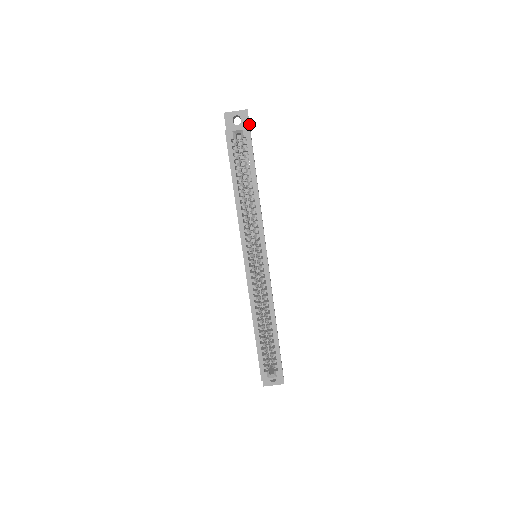
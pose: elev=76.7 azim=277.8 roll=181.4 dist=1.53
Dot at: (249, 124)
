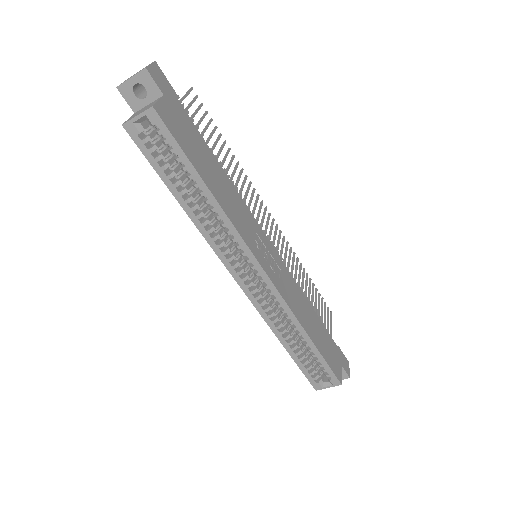
Dot at: (159, 90)
